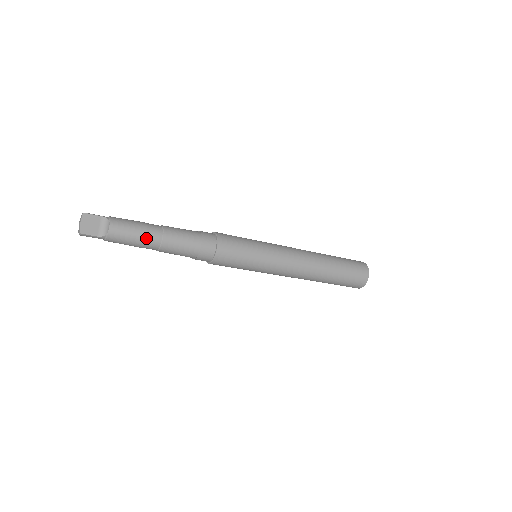
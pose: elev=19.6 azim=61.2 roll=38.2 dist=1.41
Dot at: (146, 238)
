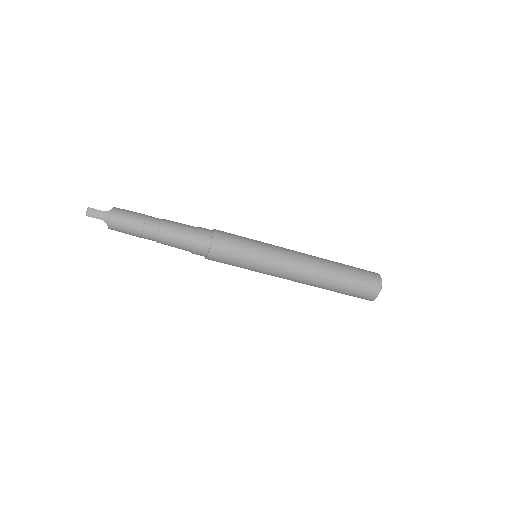
Dot at: (147, 216)
